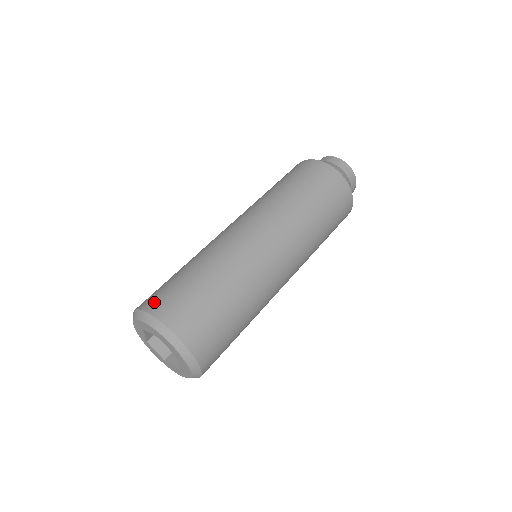
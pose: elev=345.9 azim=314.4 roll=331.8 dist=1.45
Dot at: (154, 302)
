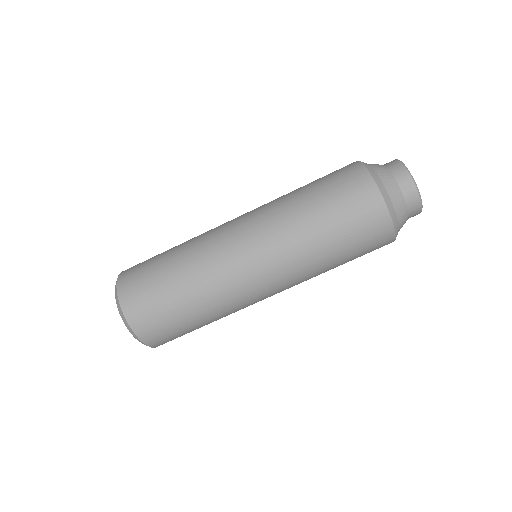
Dot at: (127, 284)
